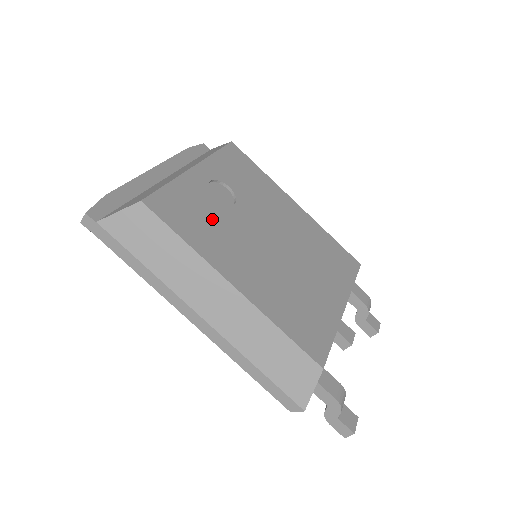
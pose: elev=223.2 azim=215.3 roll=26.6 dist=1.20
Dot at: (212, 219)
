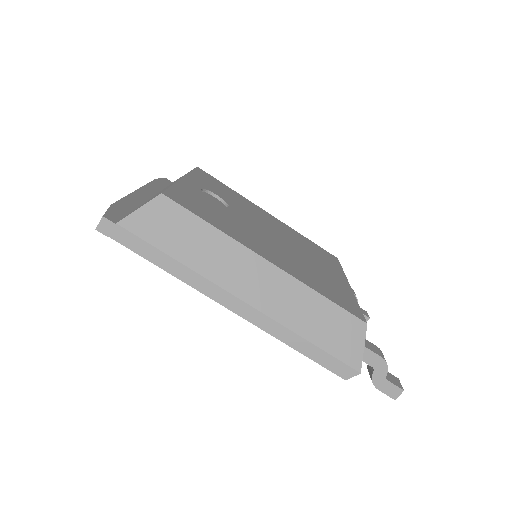
Dot at: (221, 214)
